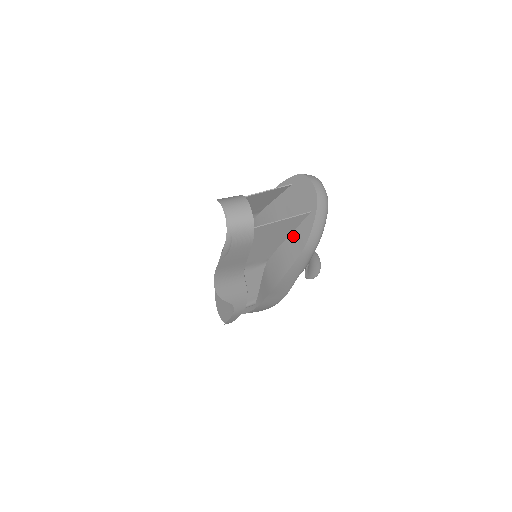
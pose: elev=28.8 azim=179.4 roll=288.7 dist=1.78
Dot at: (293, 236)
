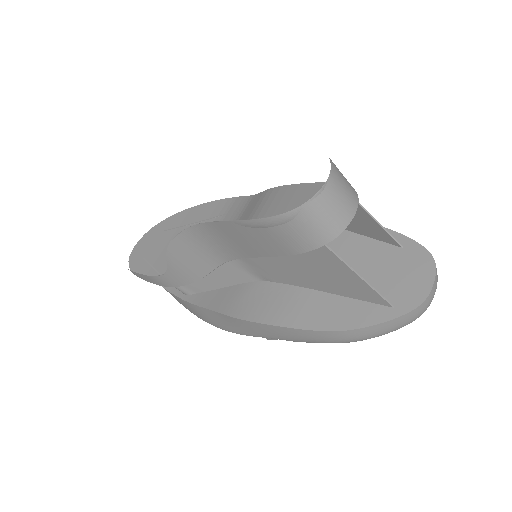
Dot at: (335, 300)
